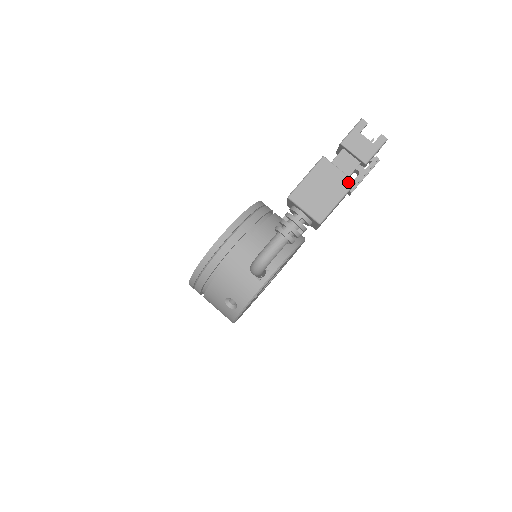
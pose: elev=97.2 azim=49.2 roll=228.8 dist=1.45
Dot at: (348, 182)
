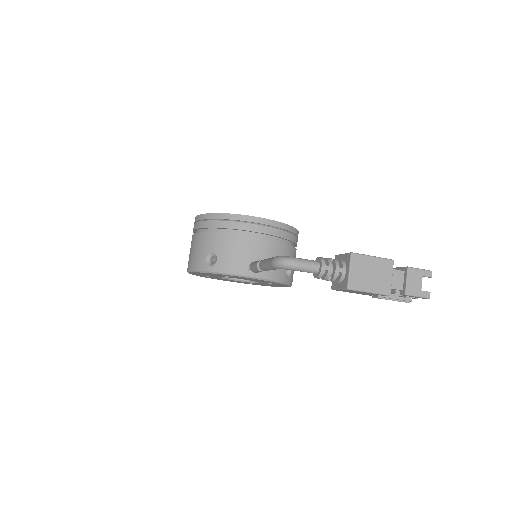
Dot at: (388, 290)
